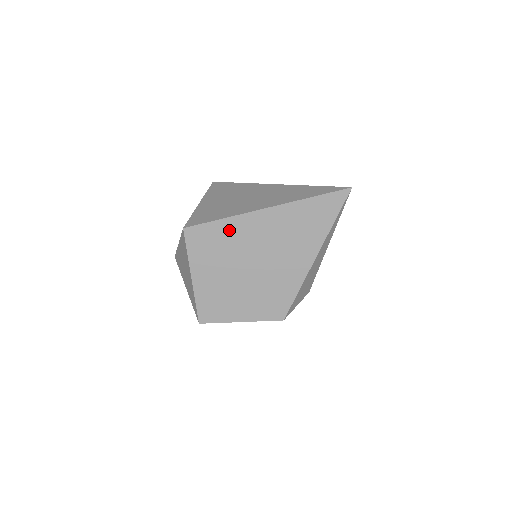
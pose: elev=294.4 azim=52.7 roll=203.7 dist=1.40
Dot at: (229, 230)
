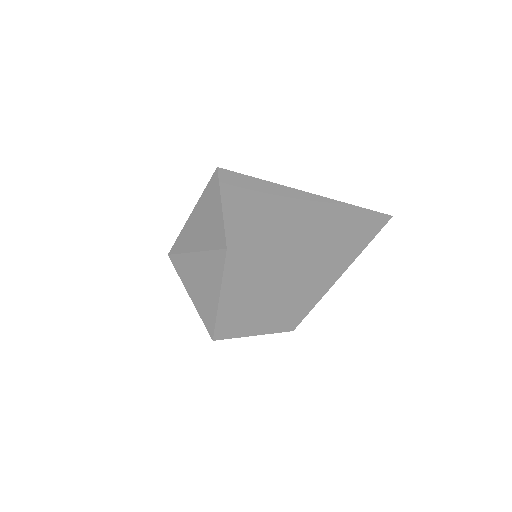
Dot at: (273, 251)
